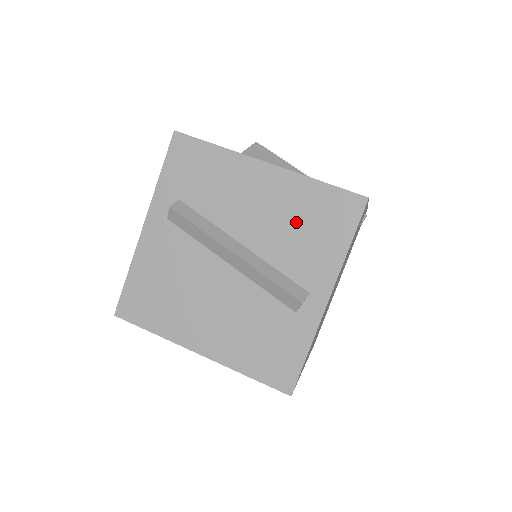
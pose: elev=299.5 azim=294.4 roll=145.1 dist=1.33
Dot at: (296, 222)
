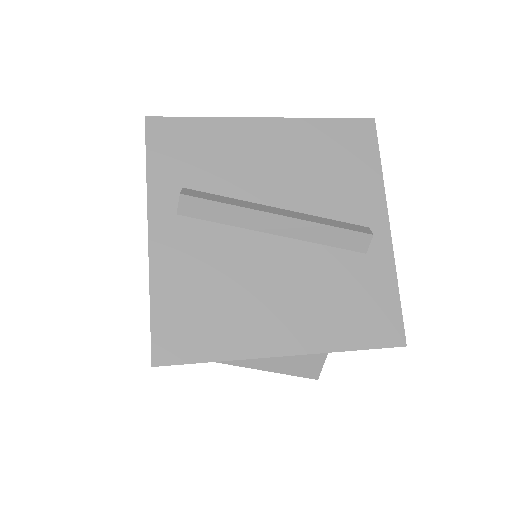
Dot at: (321, 164)
